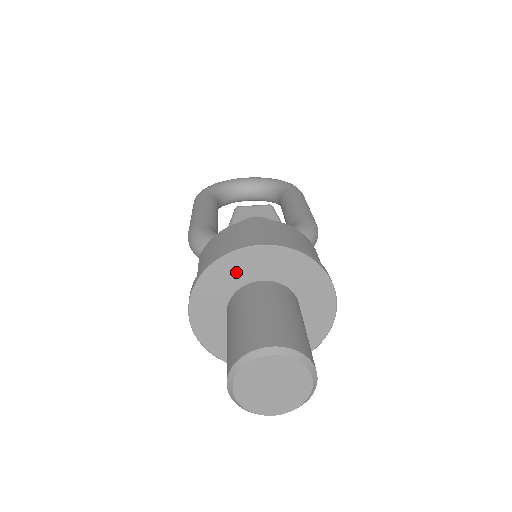
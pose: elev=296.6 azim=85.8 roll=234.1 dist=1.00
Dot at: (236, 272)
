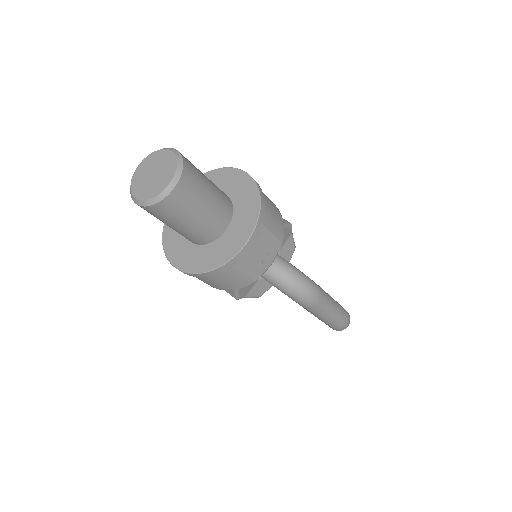
Dot at: (220, 181)
